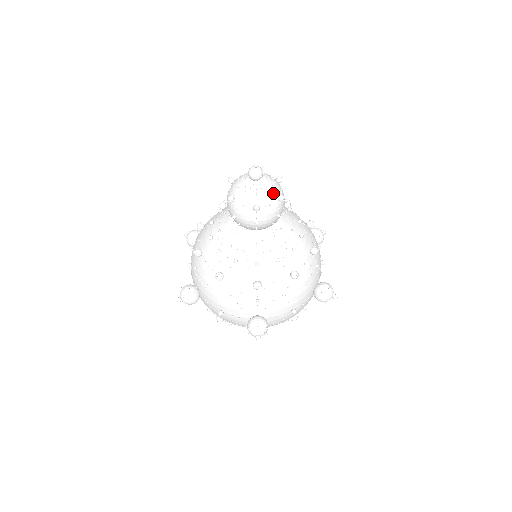
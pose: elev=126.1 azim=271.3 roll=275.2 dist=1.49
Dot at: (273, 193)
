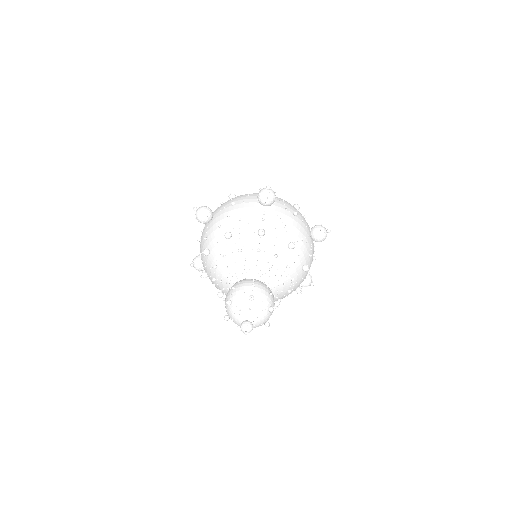
Dot at: occluded
